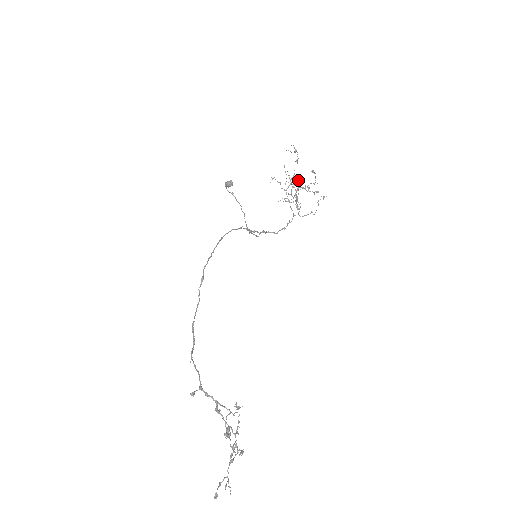
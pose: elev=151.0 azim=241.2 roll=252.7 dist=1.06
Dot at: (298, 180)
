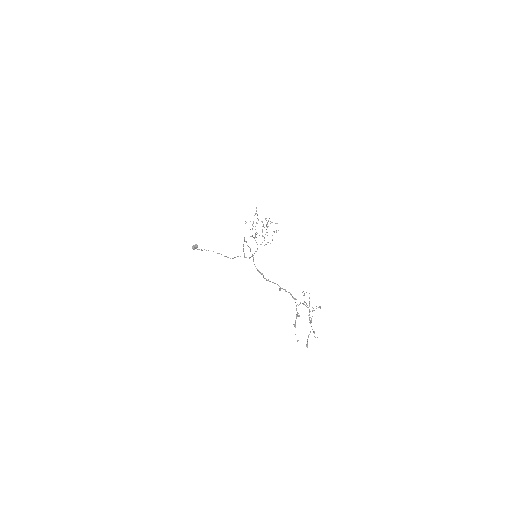
Dot at: occluded
